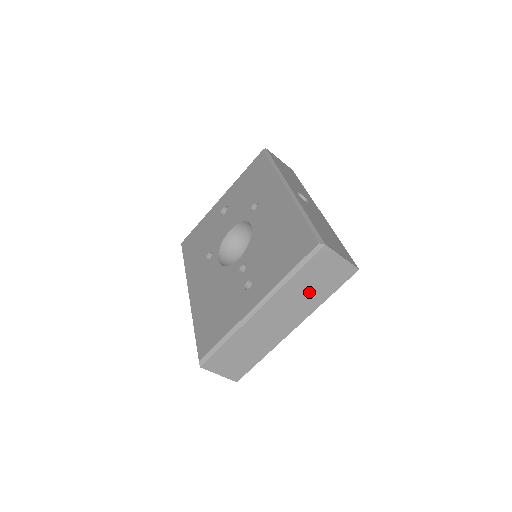
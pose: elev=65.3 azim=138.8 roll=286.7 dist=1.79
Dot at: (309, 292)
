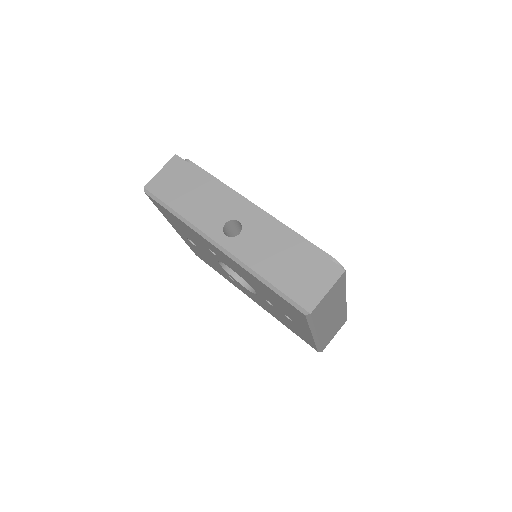
Dot at: (332, 304)
